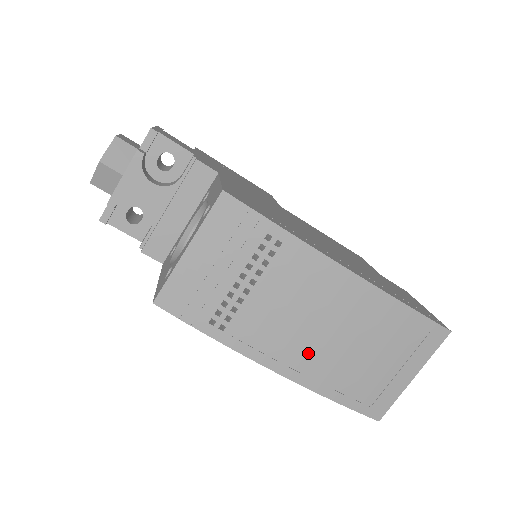
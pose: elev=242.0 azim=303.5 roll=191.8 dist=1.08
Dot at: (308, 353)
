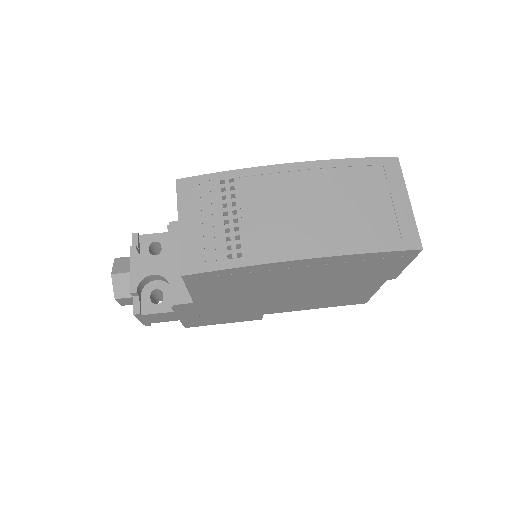
Dot at: (314, 230)
